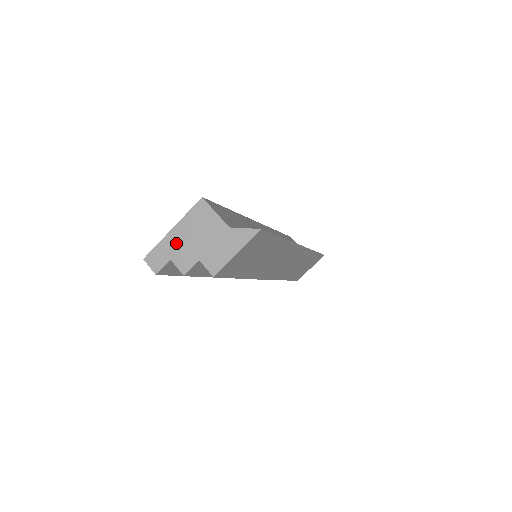
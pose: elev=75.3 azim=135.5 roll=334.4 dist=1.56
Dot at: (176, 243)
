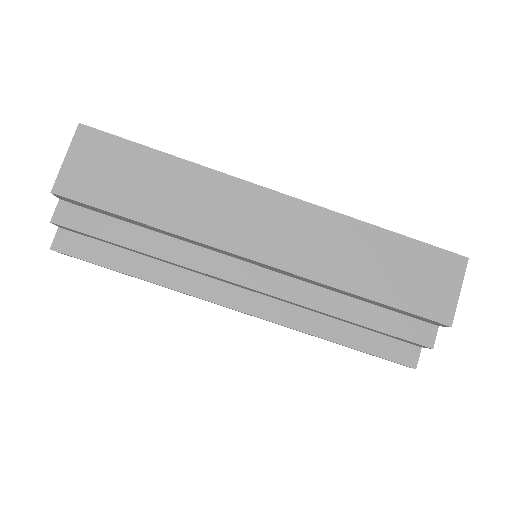
Dot at: occluded
